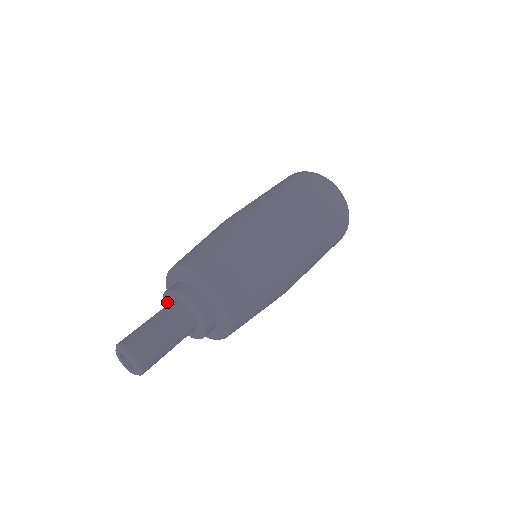
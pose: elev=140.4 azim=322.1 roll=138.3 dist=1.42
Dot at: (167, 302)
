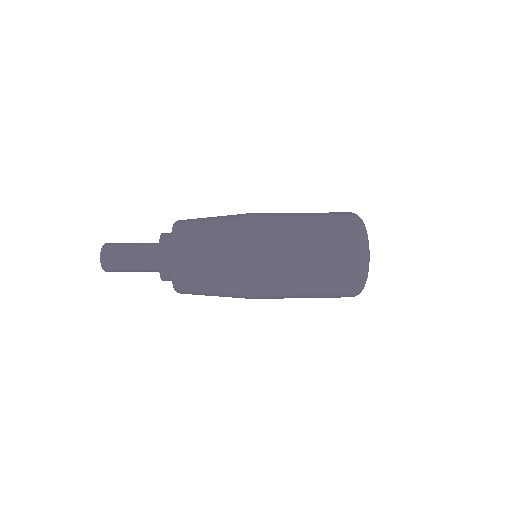
Dot at: occluded
